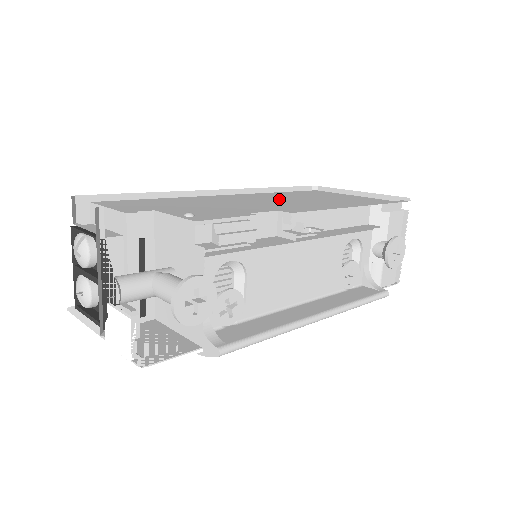
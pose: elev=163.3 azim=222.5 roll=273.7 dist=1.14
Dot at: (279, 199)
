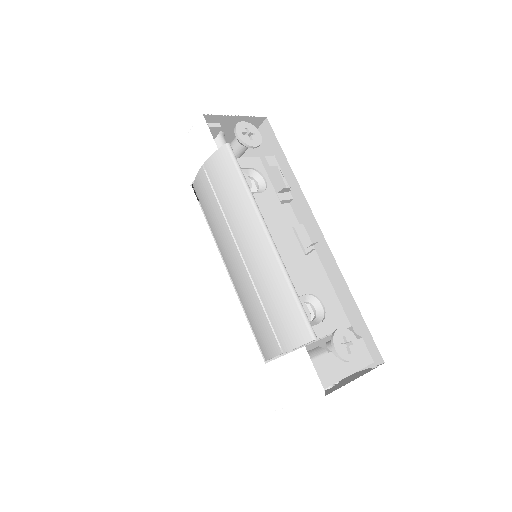
Dot at: occluded
